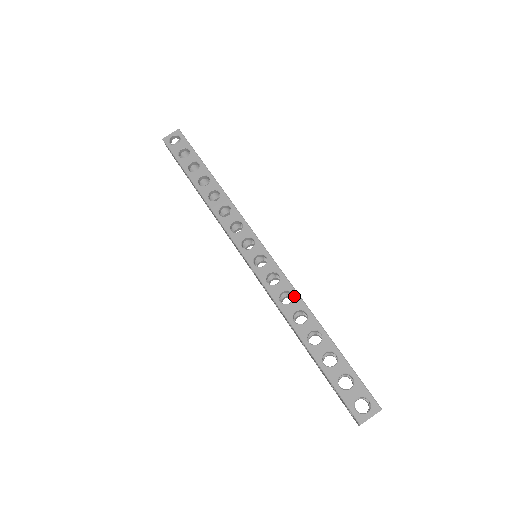
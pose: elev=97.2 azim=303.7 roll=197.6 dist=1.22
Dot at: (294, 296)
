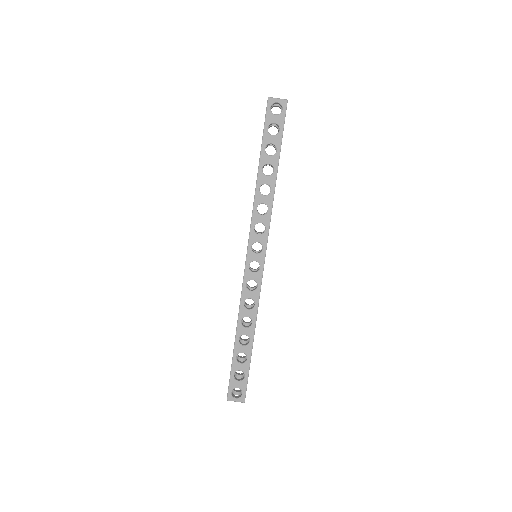
Dot at: (254, 307)
